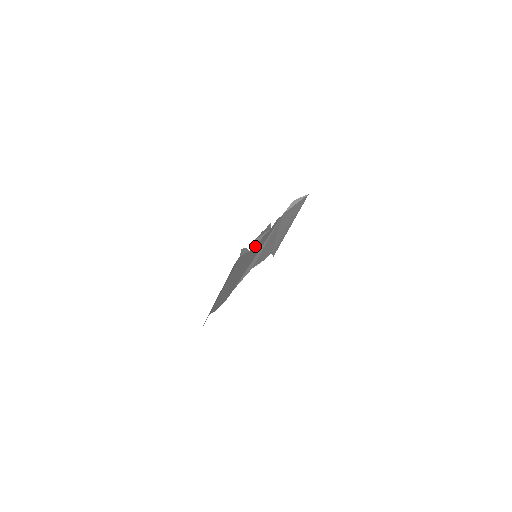
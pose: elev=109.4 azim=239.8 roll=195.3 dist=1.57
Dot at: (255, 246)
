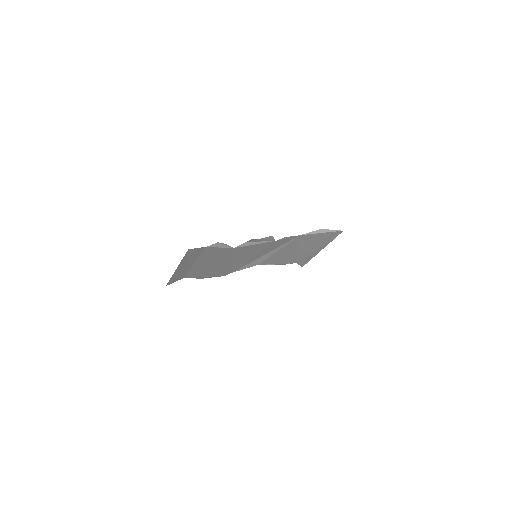
Dot at: (247, 247)
